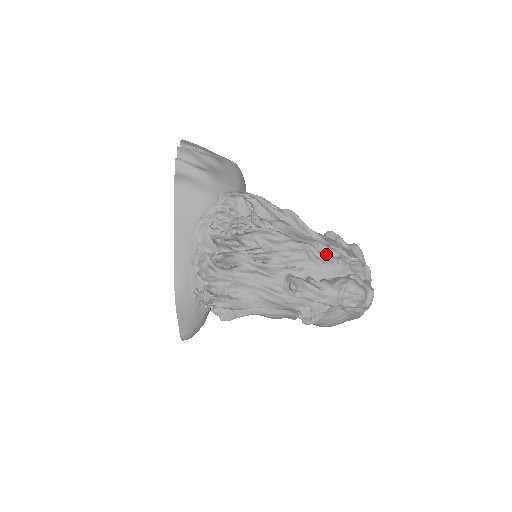
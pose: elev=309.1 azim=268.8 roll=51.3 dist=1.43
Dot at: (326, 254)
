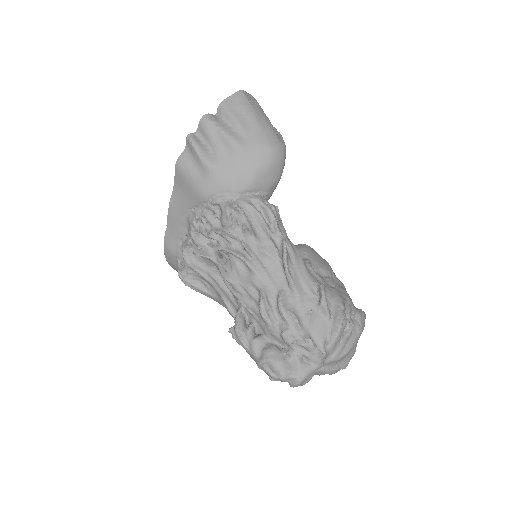
Dot at: (280, 316)
